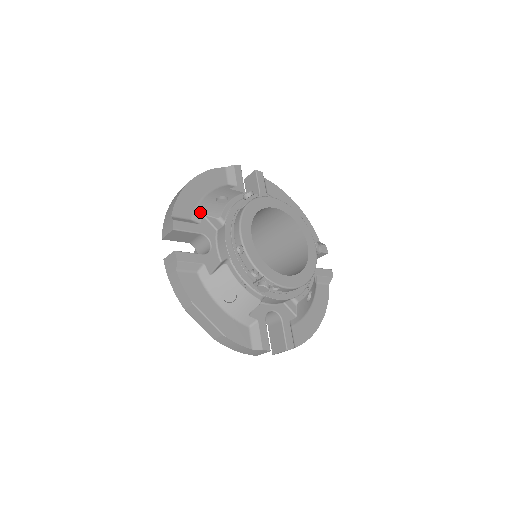
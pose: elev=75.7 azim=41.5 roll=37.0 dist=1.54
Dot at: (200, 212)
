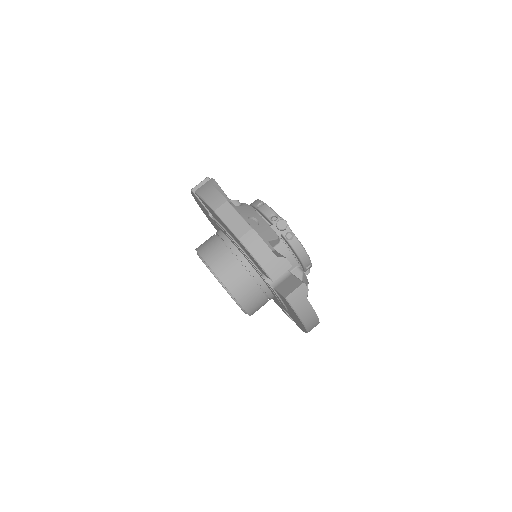
Dot at: occluded
